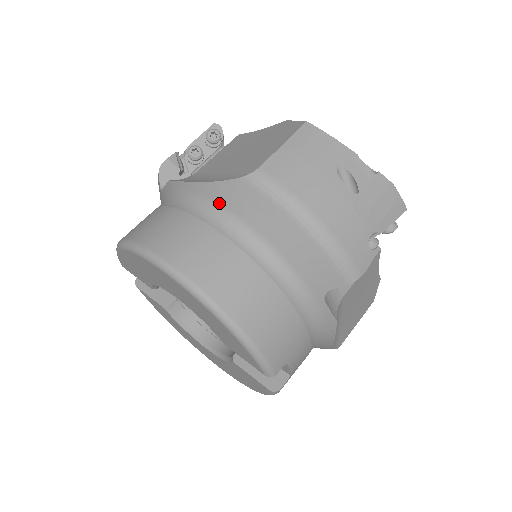
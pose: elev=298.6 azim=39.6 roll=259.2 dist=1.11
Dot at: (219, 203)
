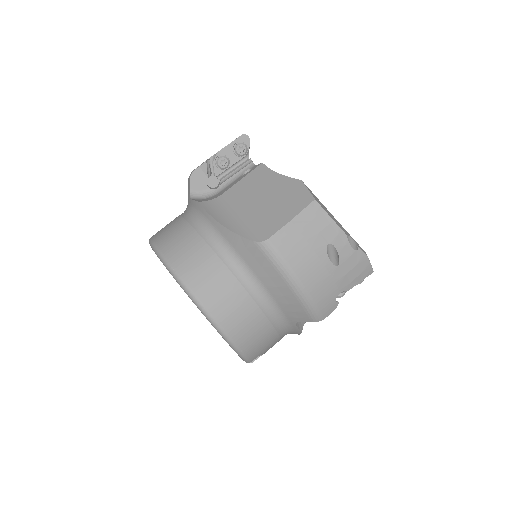
Dot at: (234, 248)
